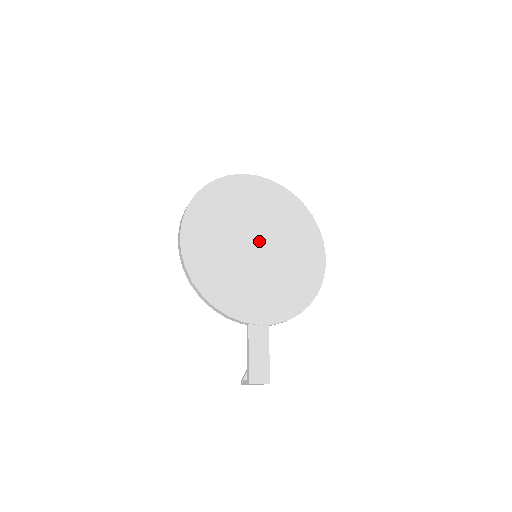
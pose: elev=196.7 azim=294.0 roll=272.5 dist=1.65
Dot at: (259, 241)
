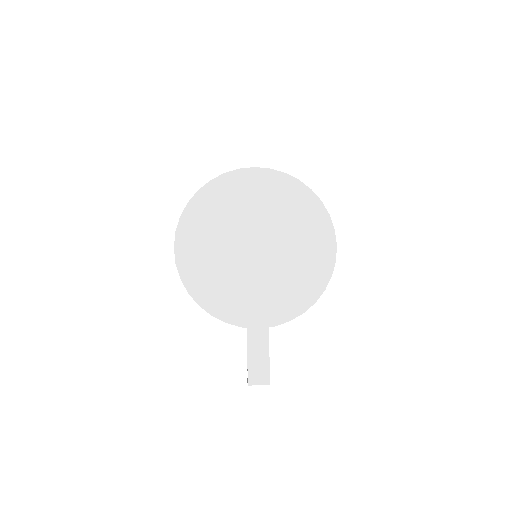
Dot at: (257, 241)
